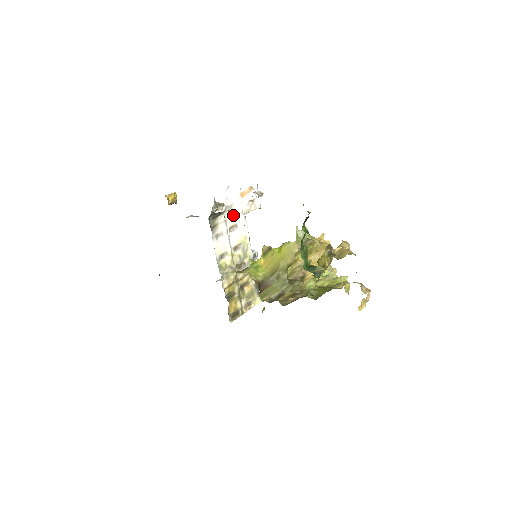
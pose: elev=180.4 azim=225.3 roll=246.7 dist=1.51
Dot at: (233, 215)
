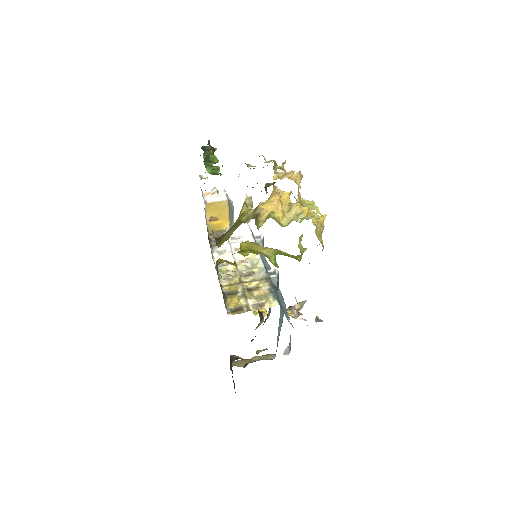
Dot at: (240, 241)
